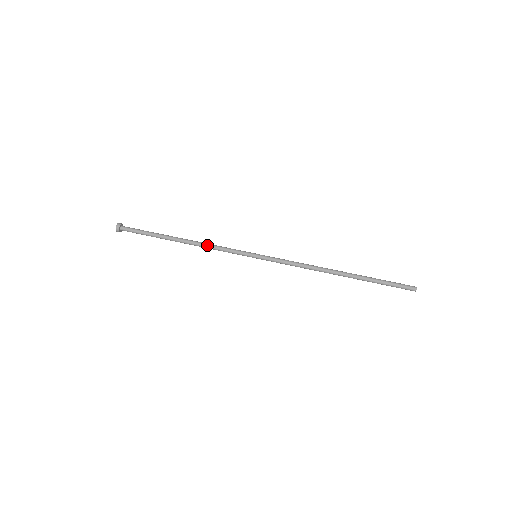
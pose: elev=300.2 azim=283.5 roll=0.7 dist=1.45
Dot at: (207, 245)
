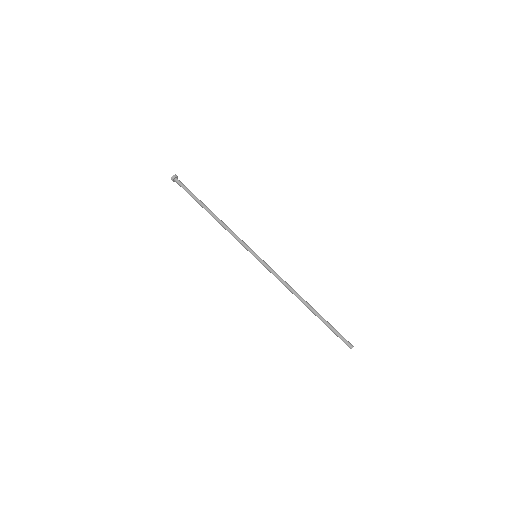
Dot at: (228, 227)
